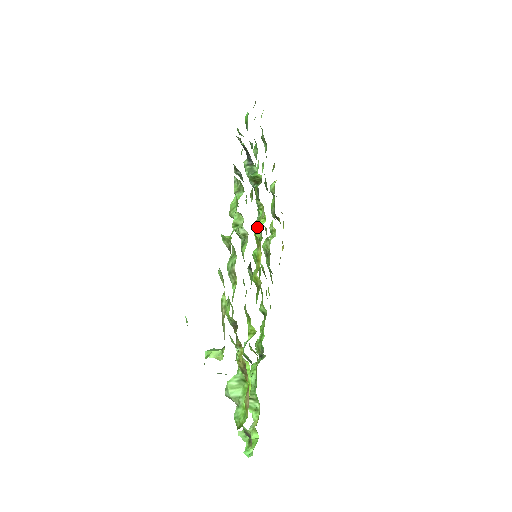
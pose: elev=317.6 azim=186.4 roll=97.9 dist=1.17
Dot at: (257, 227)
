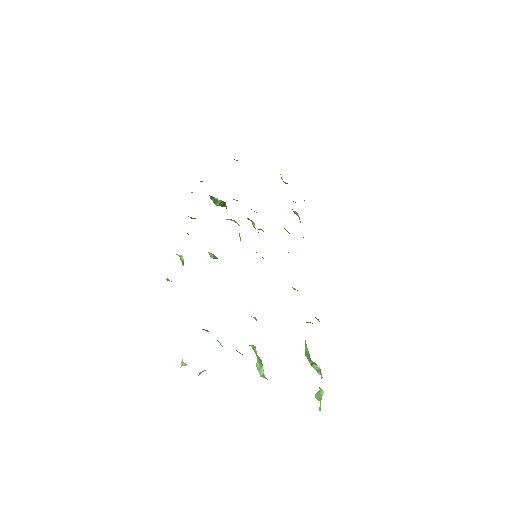
Dot at: occluded
